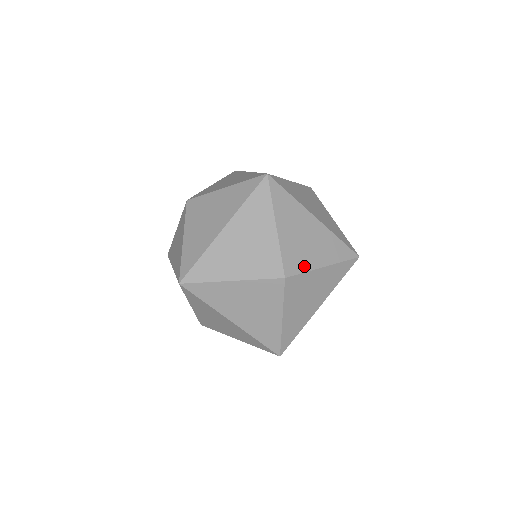
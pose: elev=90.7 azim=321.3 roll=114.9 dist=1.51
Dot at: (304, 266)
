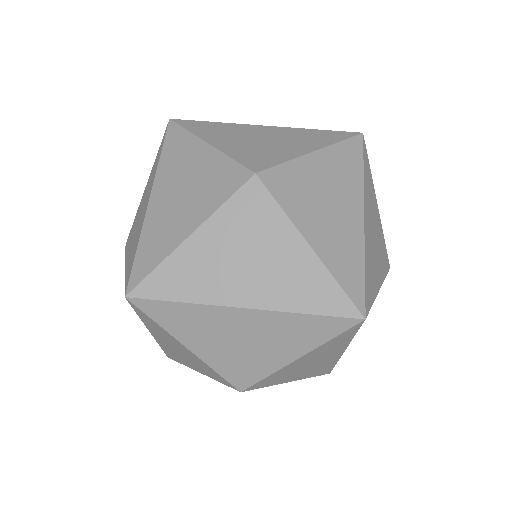
Dot at: (290, 205)
